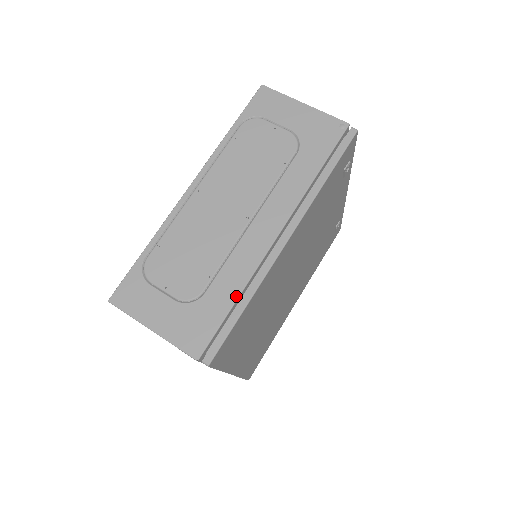
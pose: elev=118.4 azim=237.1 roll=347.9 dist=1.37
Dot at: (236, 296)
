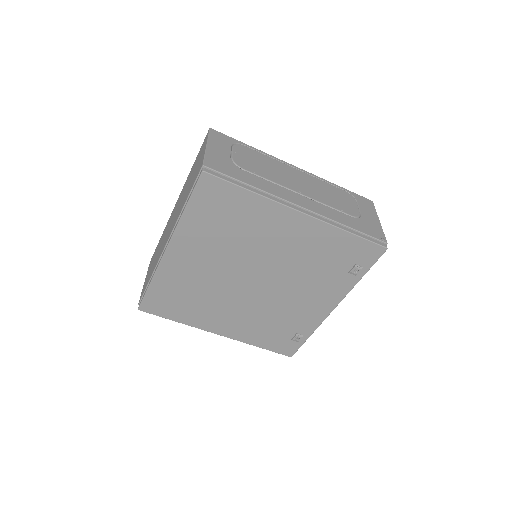
Dot at: (253, 185)
